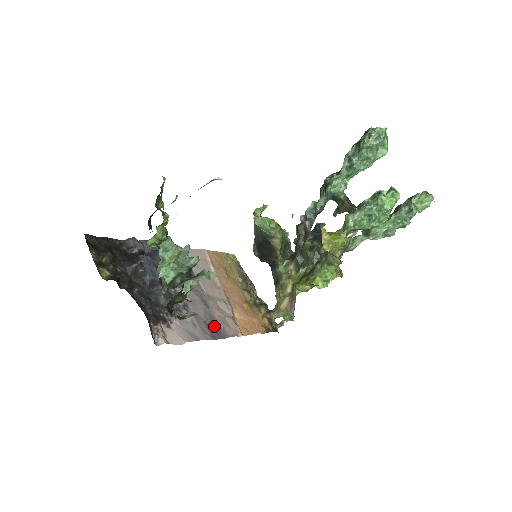
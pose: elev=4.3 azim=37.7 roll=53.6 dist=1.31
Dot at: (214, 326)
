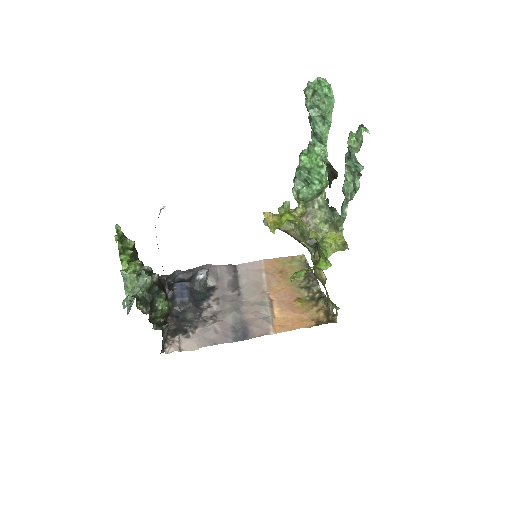
Dot at: (242, 329)
